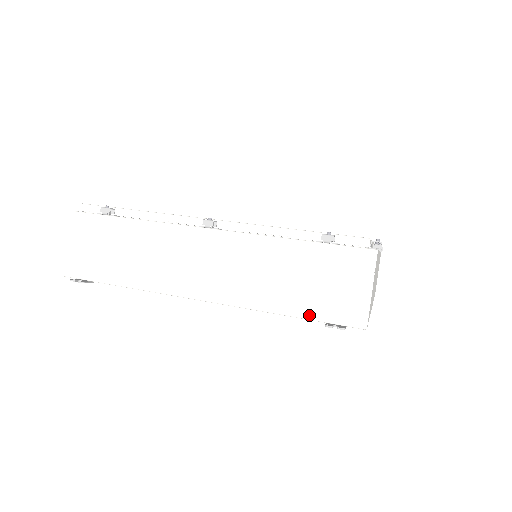
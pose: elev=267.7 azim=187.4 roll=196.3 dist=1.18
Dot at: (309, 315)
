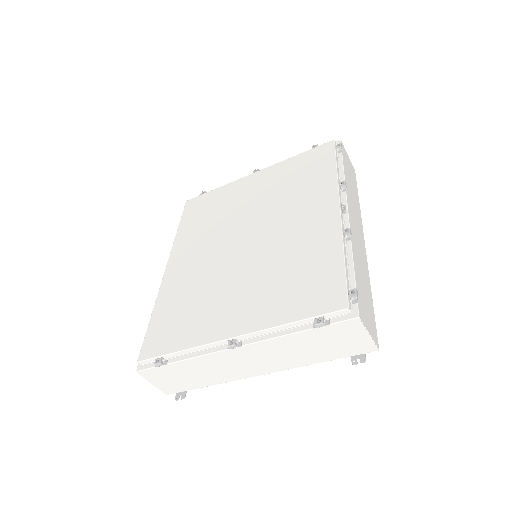
Dot at: (337, 358)
